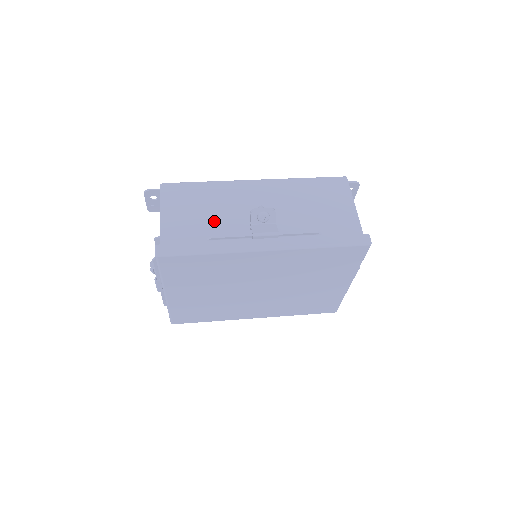
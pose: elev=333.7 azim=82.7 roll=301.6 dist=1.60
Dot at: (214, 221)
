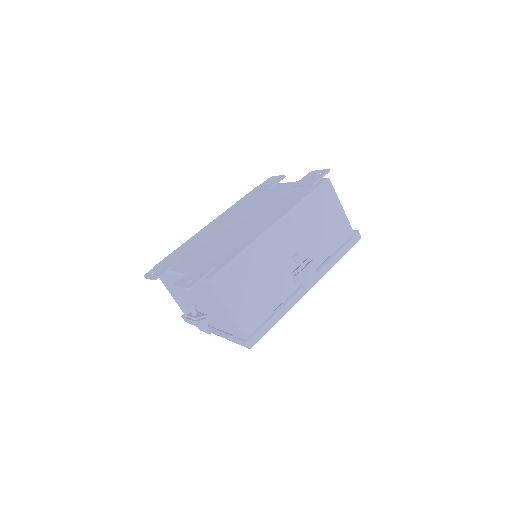
Dot at: (268, 289)
